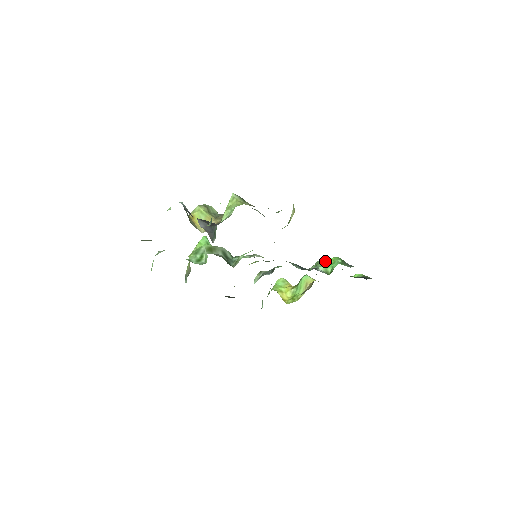
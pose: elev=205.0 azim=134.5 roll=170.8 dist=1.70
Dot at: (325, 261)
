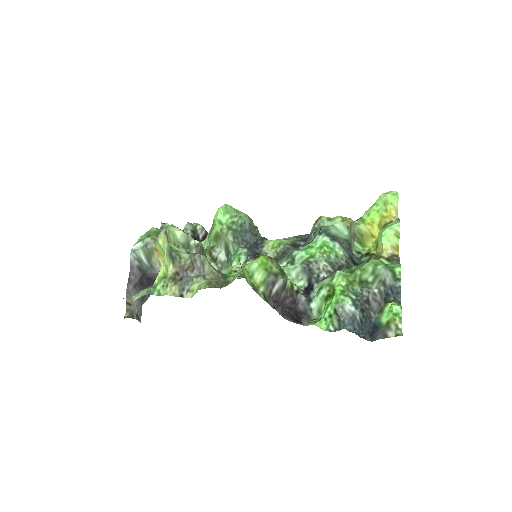
Dot at: (332, 287)
